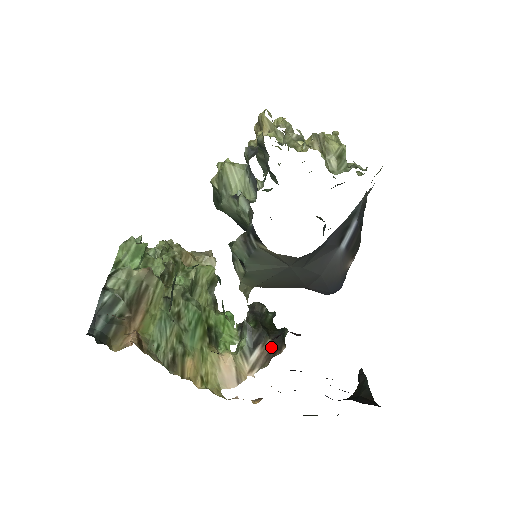
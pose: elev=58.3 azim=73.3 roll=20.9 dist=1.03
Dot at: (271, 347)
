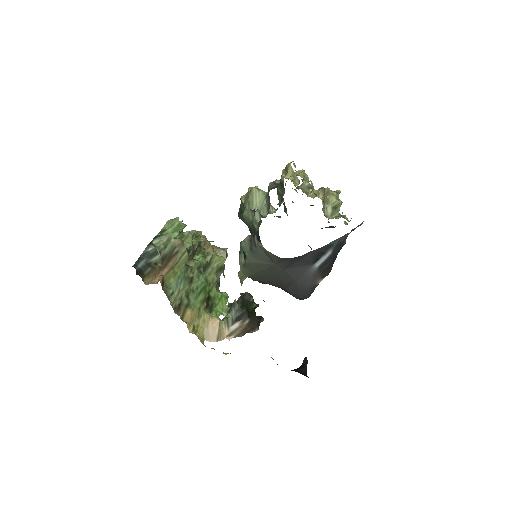
Dot at: (248, 325)
